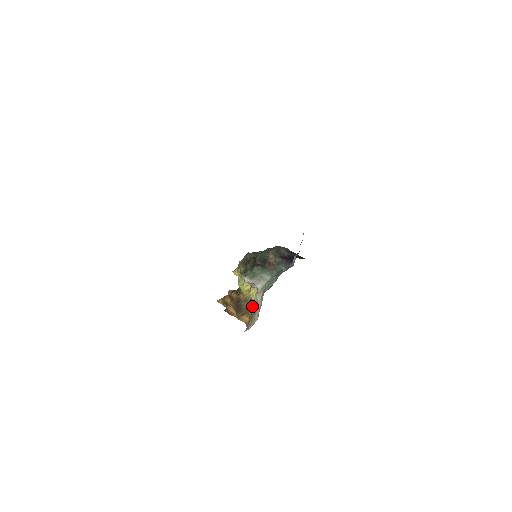
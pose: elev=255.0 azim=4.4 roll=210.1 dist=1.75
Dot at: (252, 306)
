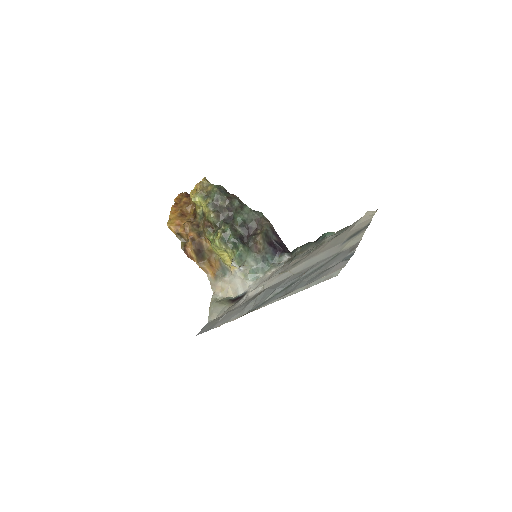
Dot at: (220, 266)
